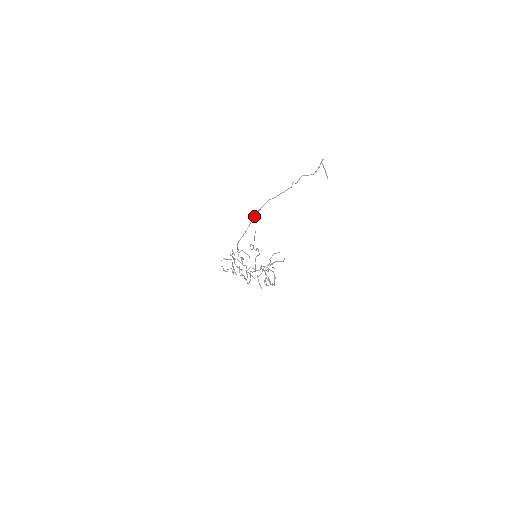
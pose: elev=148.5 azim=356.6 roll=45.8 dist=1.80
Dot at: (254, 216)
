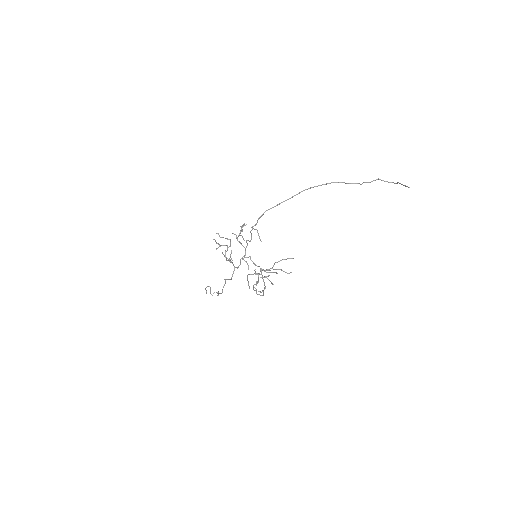
Dot at: (308, 188)
